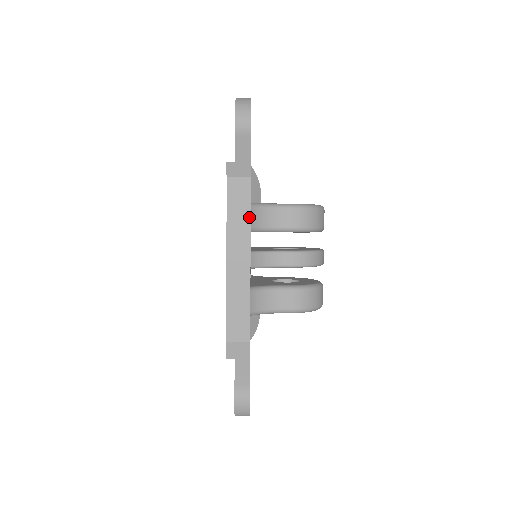
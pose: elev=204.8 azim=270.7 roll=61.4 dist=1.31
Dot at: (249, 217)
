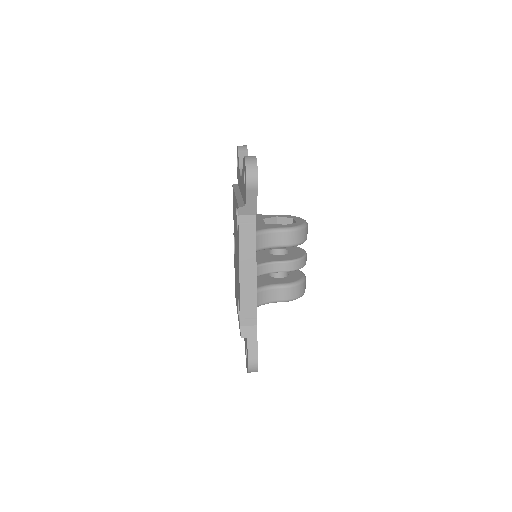
Dot at: (255, 243)
